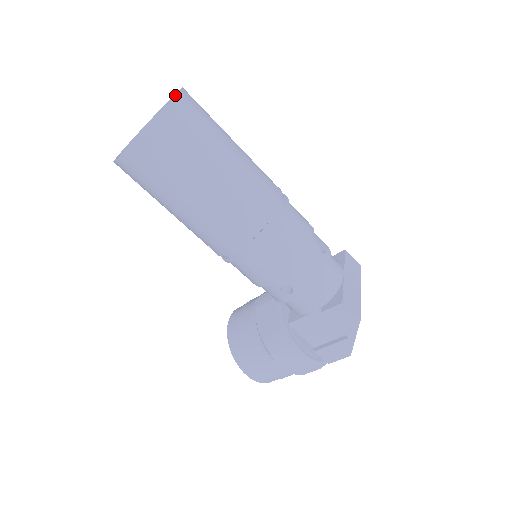
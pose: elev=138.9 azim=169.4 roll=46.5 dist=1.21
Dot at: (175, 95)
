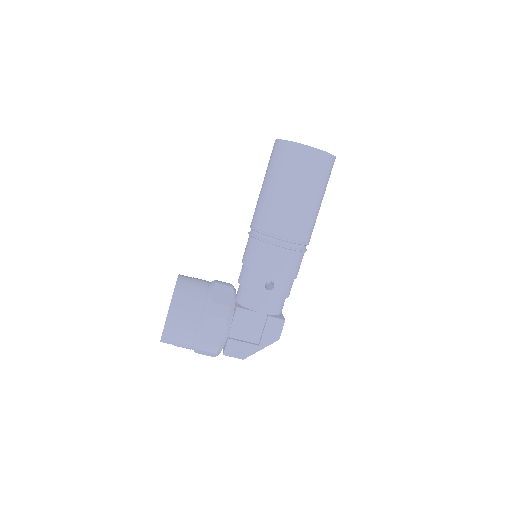
Dot at: occluded
